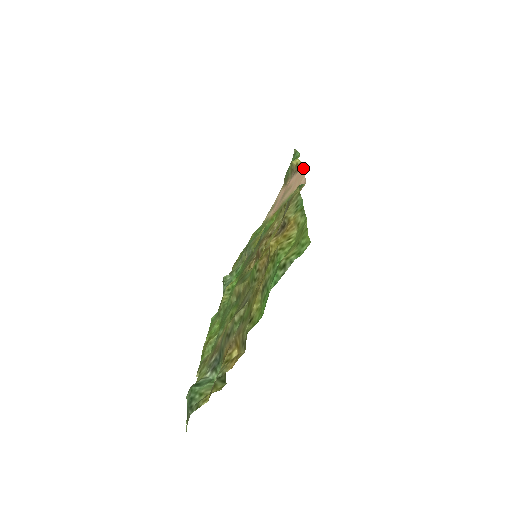
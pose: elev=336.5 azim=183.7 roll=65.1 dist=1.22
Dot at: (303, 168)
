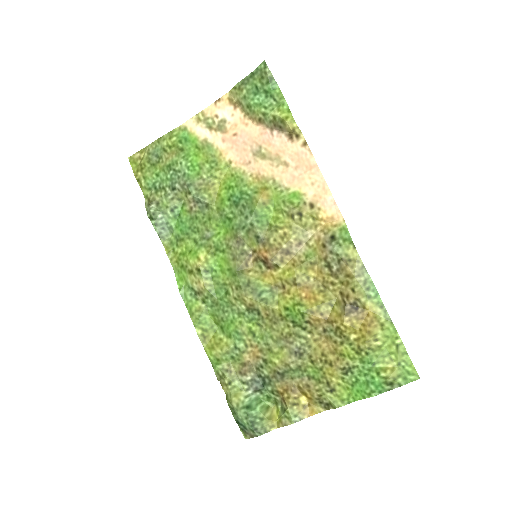
Dot at: (313, 158)
